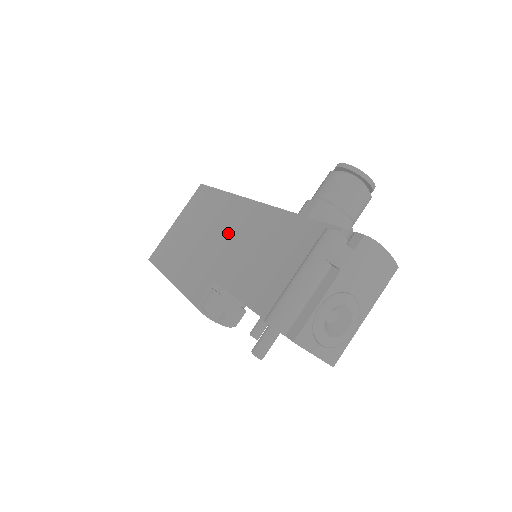
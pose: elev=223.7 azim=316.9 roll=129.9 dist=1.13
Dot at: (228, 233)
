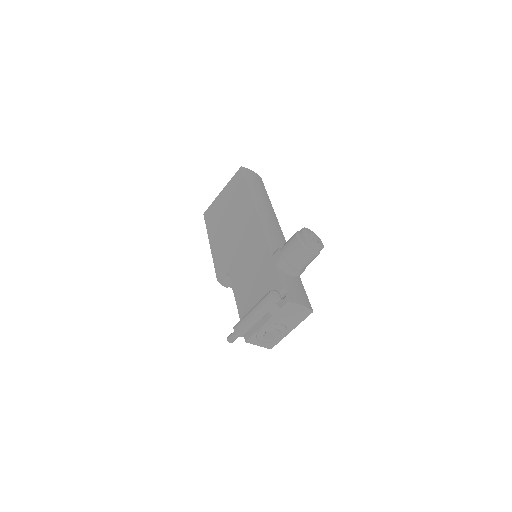
Dot at: (242, 236)
